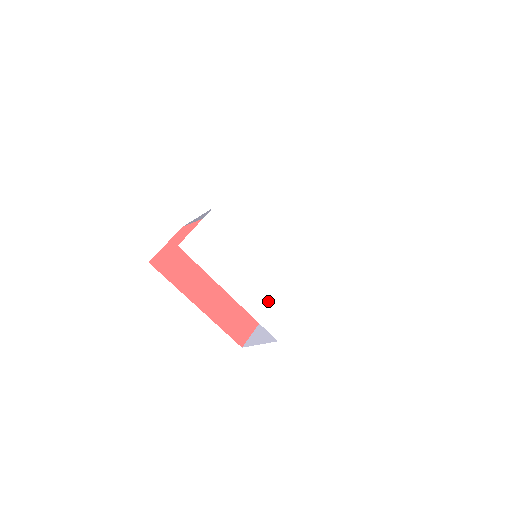
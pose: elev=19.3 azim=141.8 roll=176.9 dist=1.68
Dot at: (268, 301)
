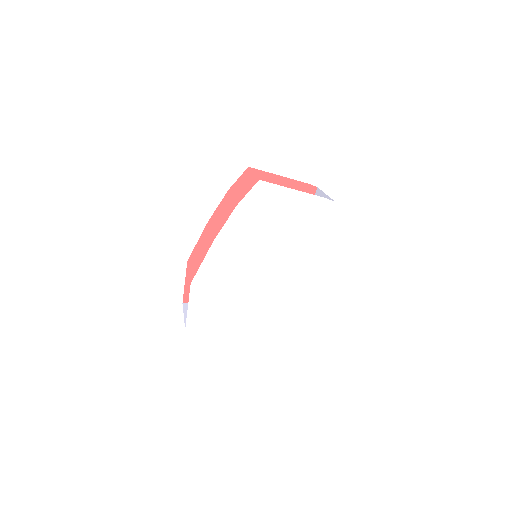
Dot at: (277, 307)
